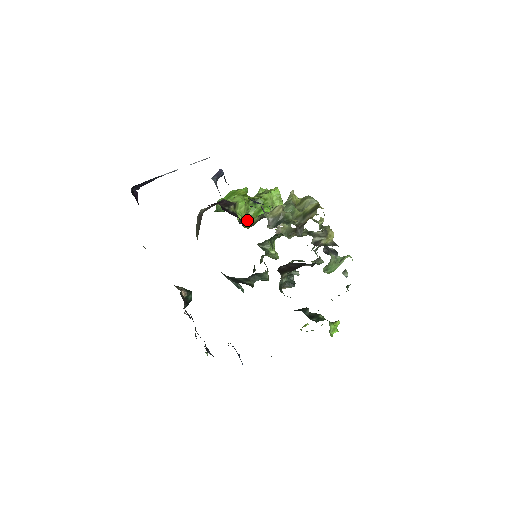
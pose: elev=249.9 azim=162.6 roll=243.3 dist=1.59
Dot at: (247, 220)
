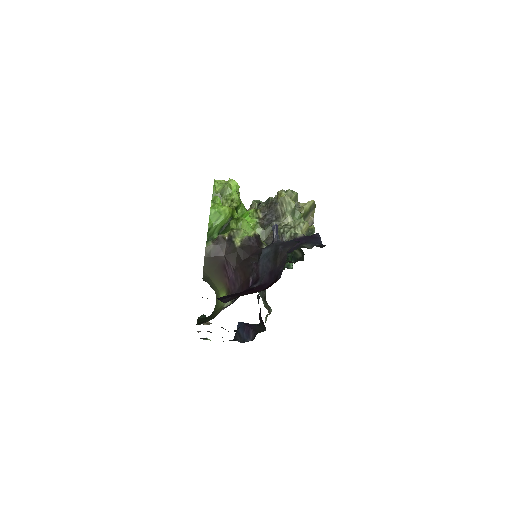
Dot at: occluded
